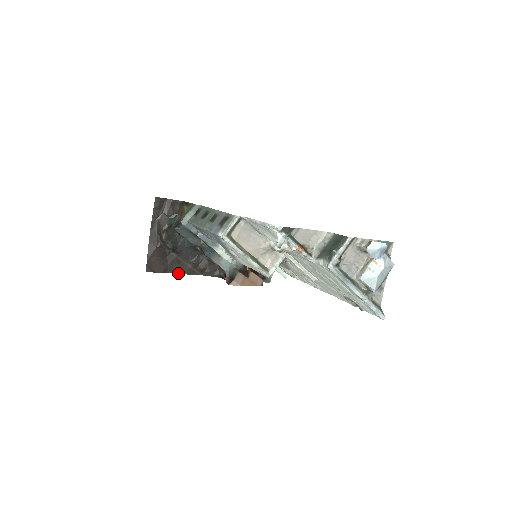
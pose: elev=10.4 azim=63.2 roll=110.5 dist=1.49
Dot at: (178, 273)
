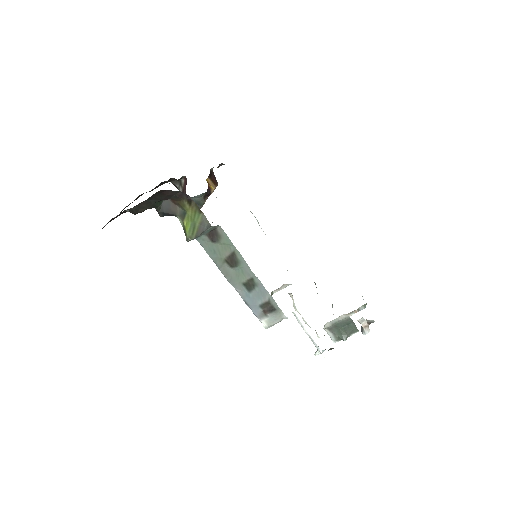
Dot at: occluded
